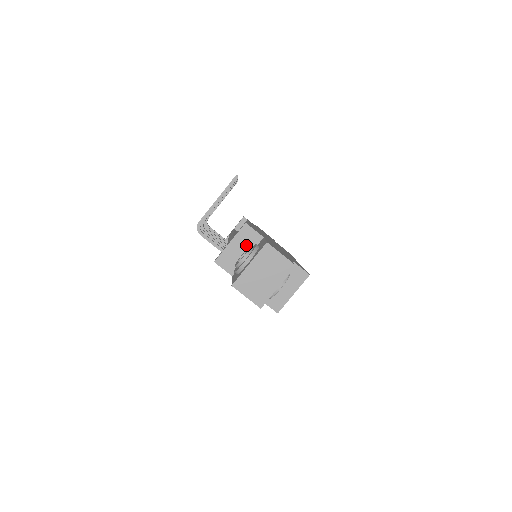
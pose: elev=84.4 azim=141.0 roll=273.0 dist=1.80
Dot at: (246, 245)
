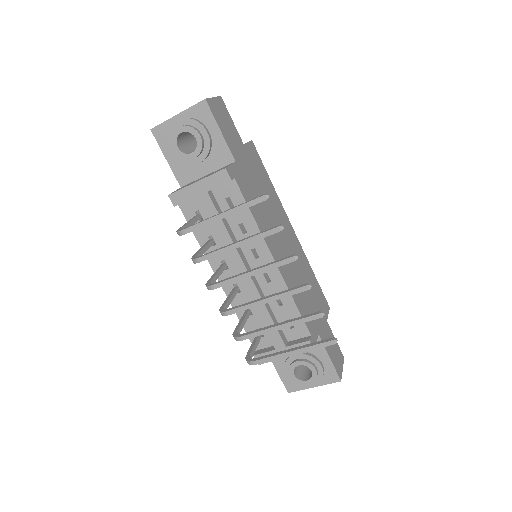
Dot at: occluded
